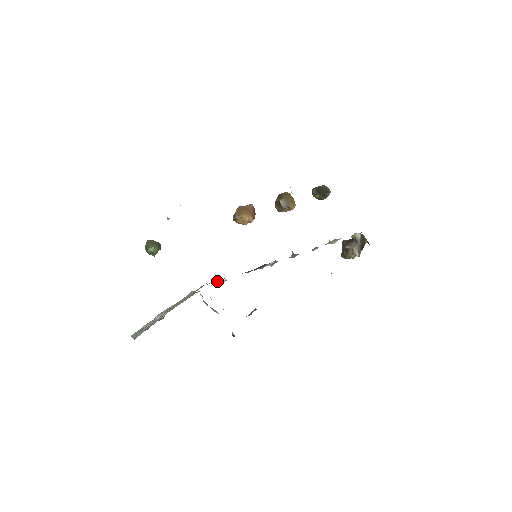
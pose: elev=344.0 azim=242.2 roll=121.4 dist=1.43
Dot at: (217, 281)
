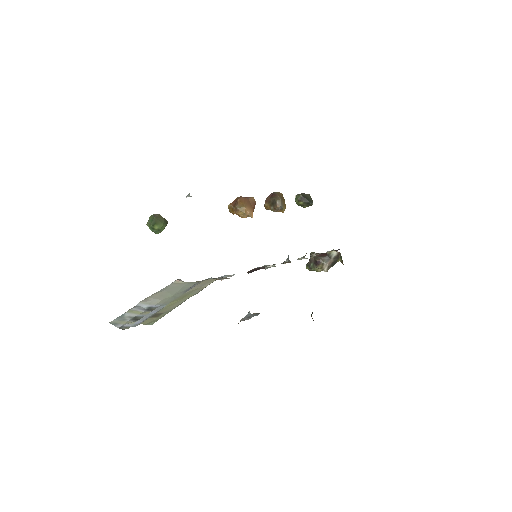
Dot at: (224, 278)
